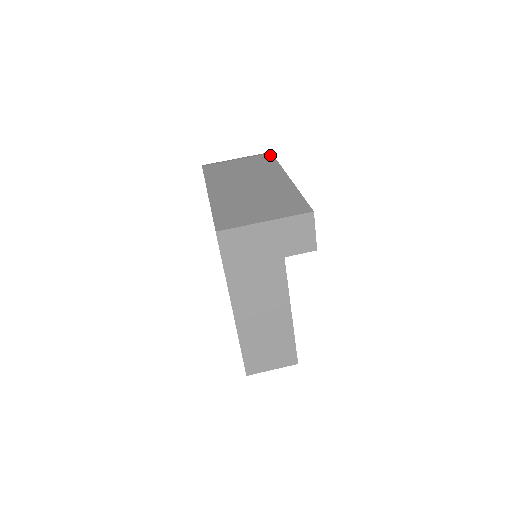
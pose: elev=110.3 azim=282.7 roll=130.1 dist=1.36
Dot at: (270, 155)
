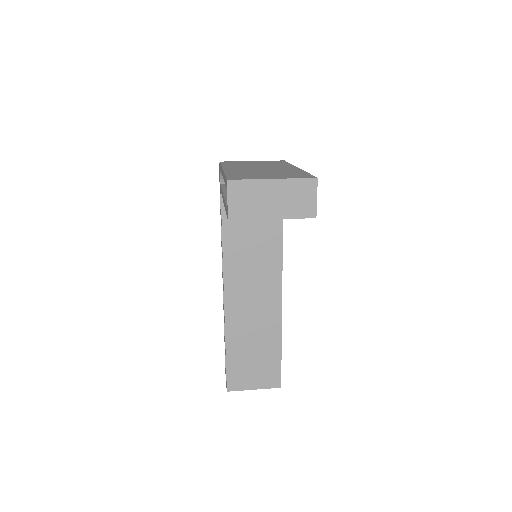
Dot at: (283, 161)
